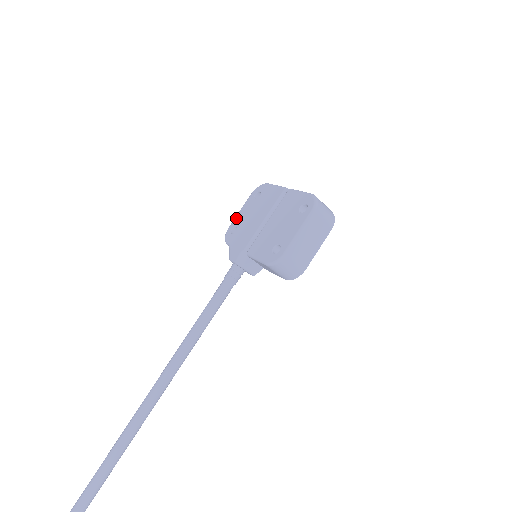
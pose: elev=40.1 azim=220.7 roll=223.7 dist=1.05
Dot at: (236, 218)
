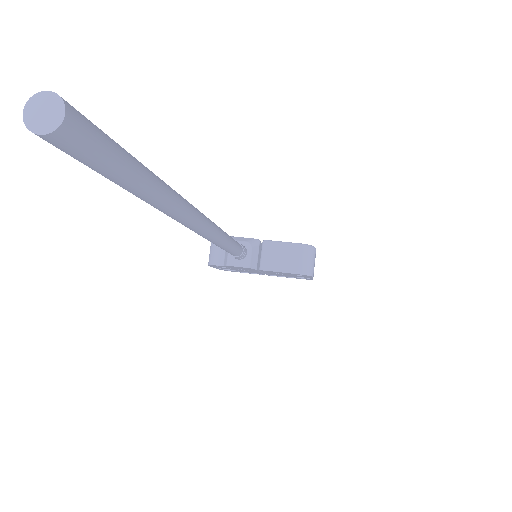
Dot at: occluded
